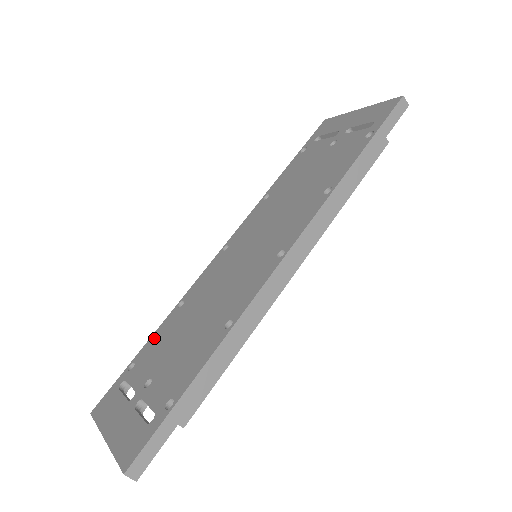
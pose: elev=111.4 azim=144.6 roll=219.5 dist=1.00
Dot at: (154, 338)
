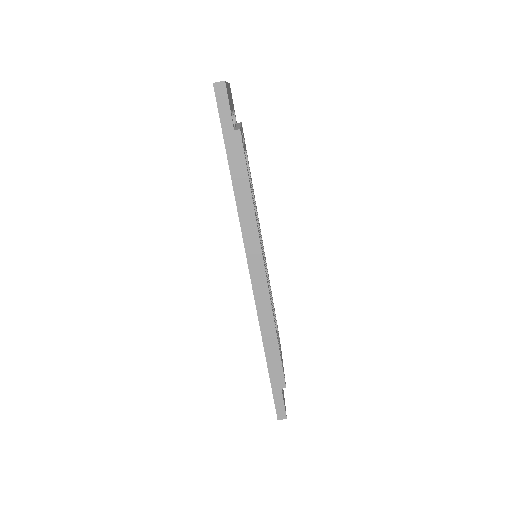
Dot at: occluded
